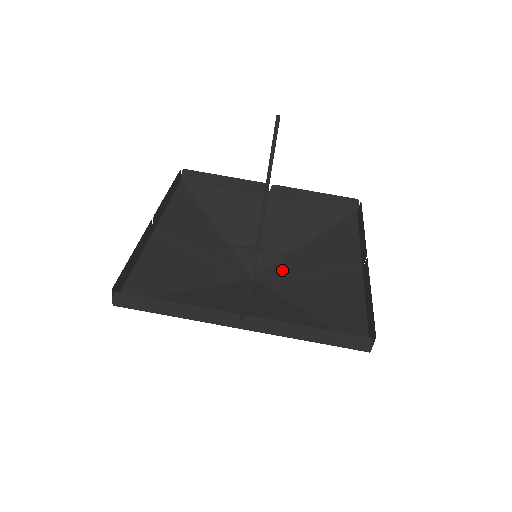
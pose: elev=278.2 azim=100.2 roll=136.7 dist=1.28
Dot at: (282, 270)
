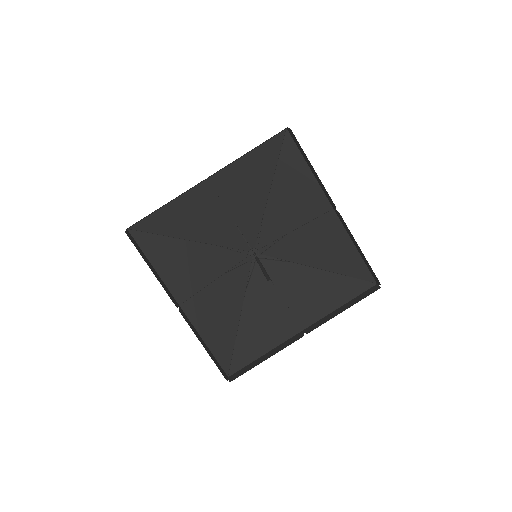
Dot at: (273, 269)
